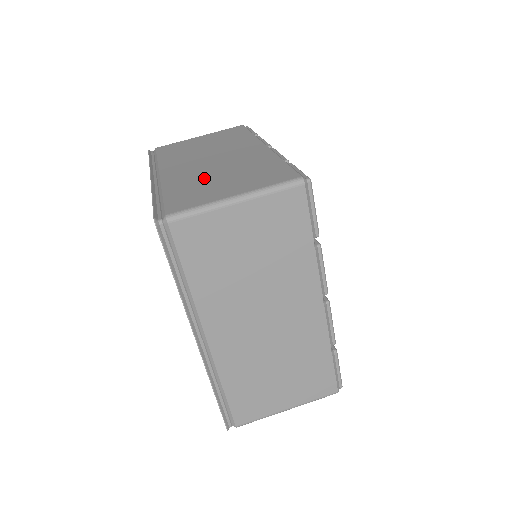
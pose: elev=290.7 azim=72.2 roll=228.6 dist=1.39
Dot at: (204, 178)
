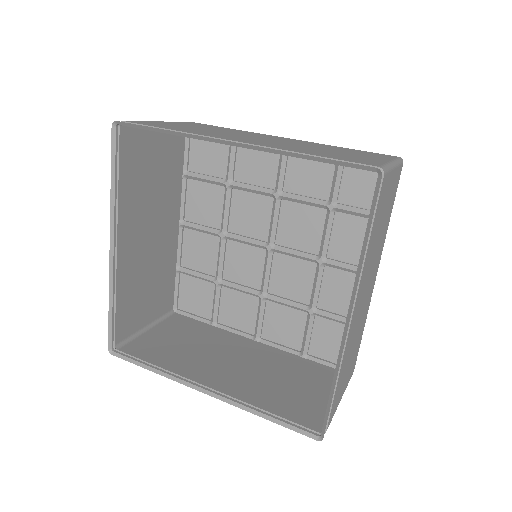
Dot at: (313, 149)
